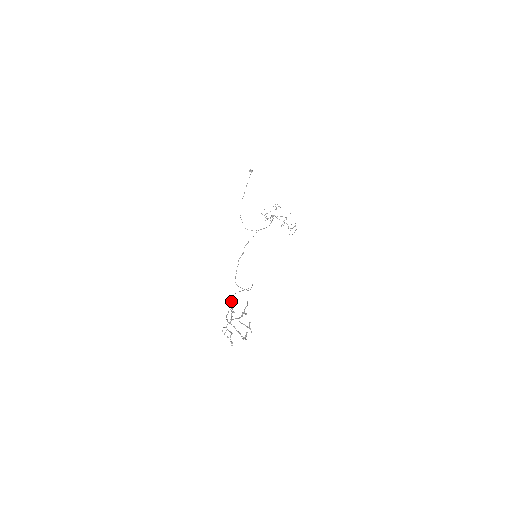
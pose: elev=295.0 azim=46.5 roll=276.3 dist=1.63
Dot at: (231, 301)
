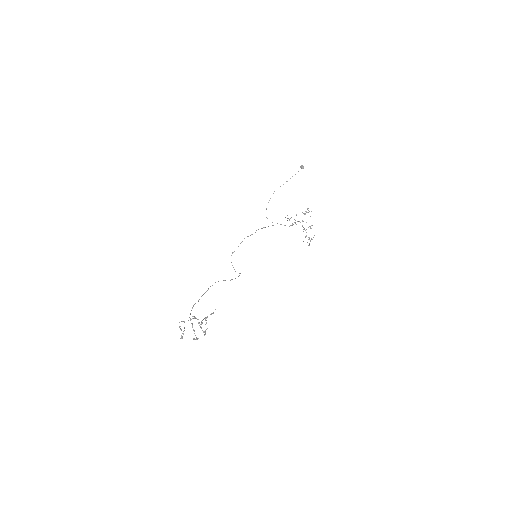
Dot at: (208, 289)
